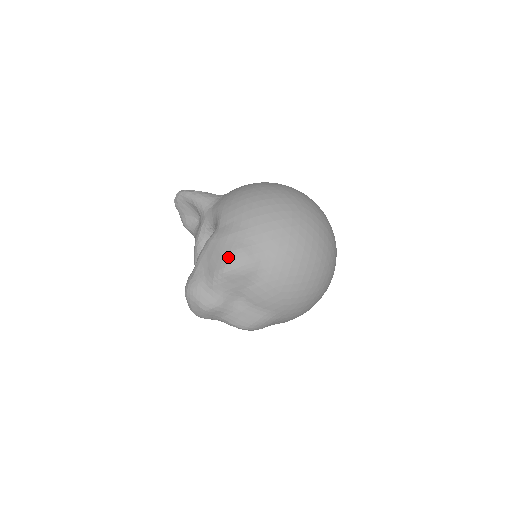
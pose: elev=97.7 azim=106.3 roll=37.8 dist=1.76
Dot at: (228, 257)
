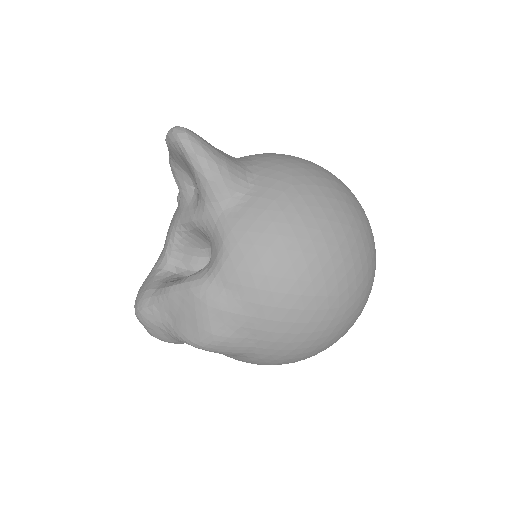
Dot at: (206, 338)
